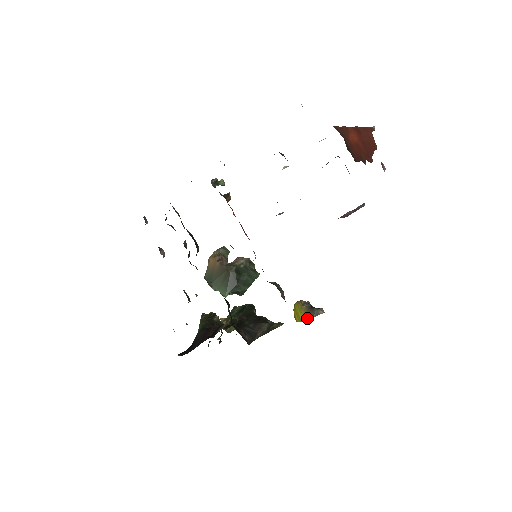
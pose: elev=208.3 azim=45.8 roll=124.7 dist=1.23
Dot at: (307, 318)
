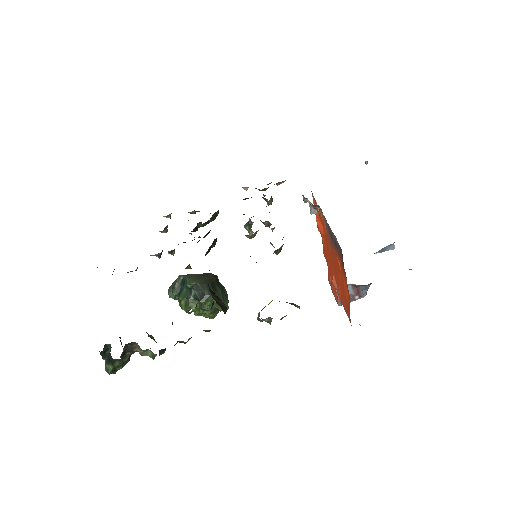
Dot at: occluded
